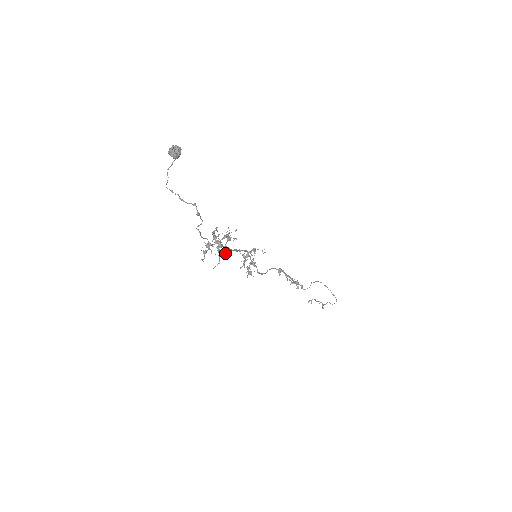
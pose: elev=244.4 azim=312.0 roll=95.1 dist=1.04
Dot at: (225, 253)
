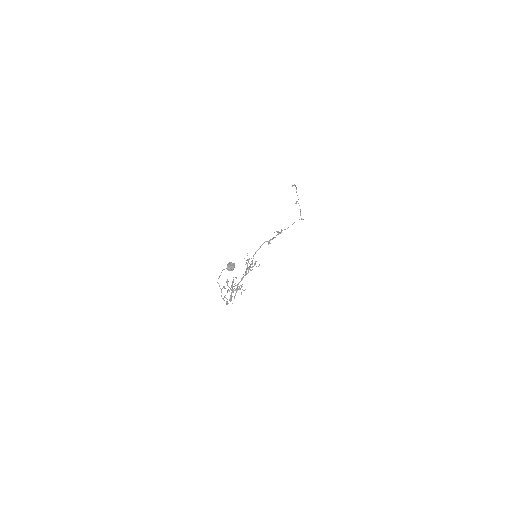
Dot at: occluded
